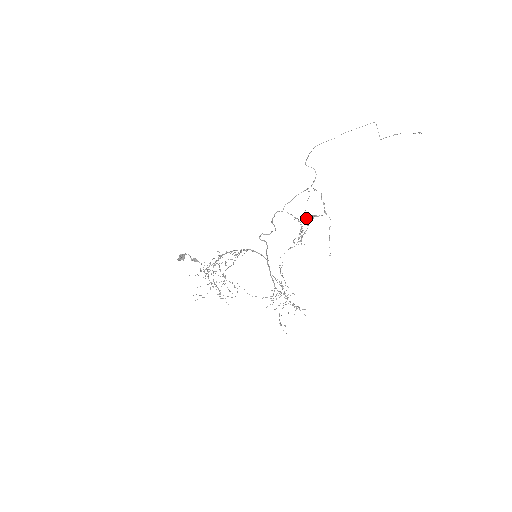
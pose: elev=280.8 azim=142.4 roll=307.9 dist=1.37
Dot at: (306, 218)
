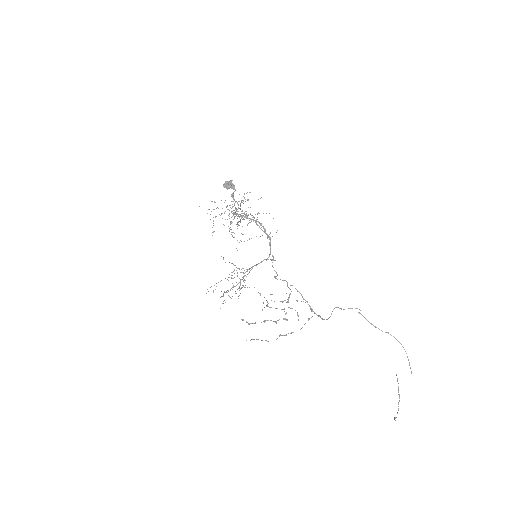
Dot at: (289, 307)
